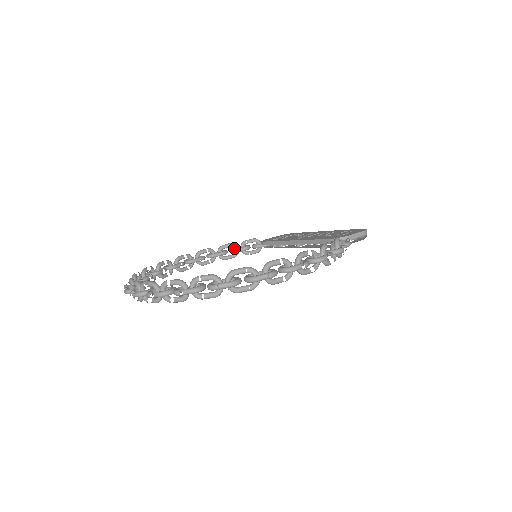
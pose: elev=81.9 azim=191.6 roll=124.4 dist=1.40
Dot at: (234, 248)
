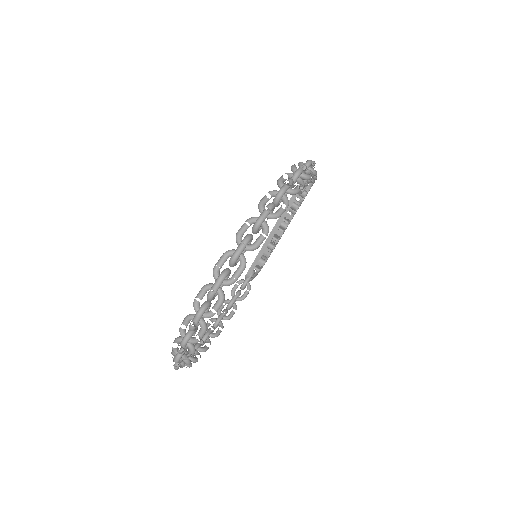
Dot at: occluded
